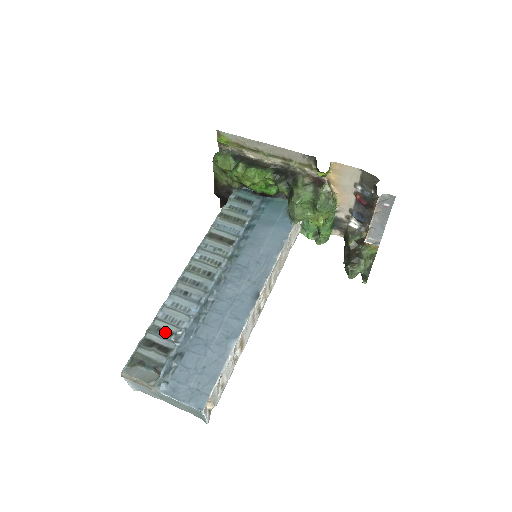
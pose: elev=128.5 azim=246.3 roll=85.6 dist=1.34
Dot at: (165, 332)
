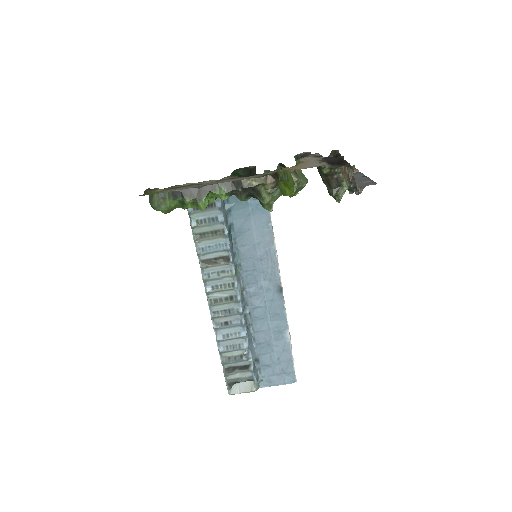
Dot at: (236, 358)
